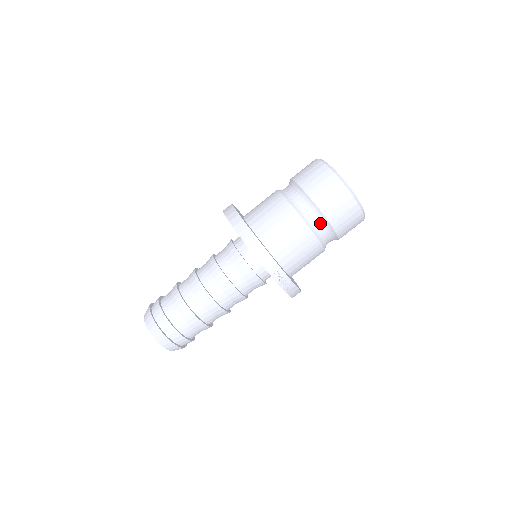
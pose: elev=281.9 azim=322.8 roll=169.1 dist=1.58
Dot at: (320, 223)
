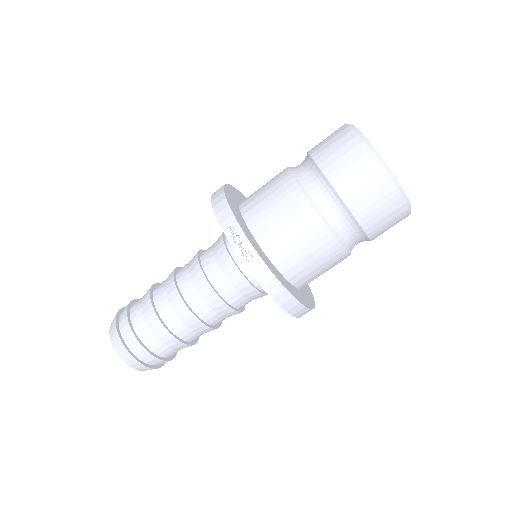
Dot at: (316, 182)
